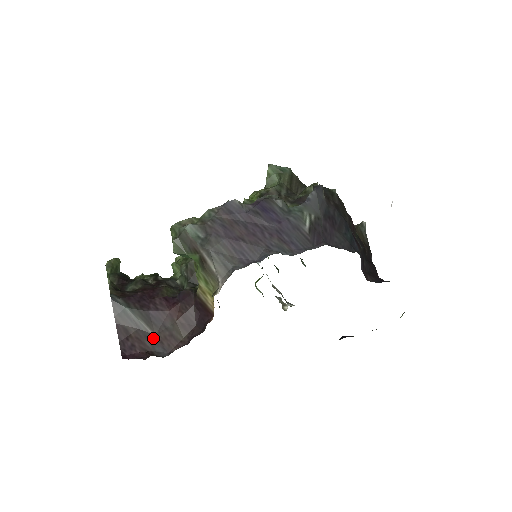
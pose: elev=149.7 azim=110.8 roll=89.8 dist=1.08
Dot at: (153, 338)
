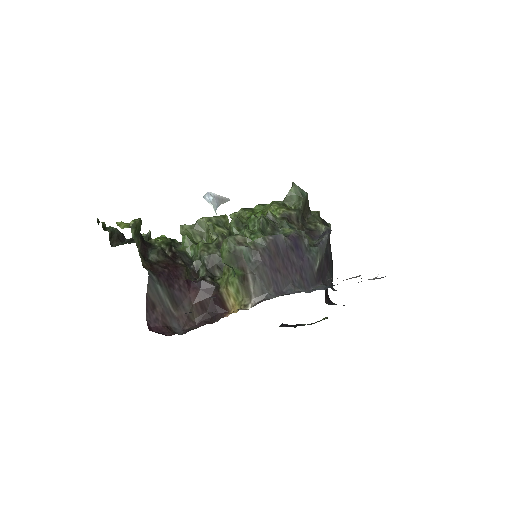
Dot at: (172, 315)
